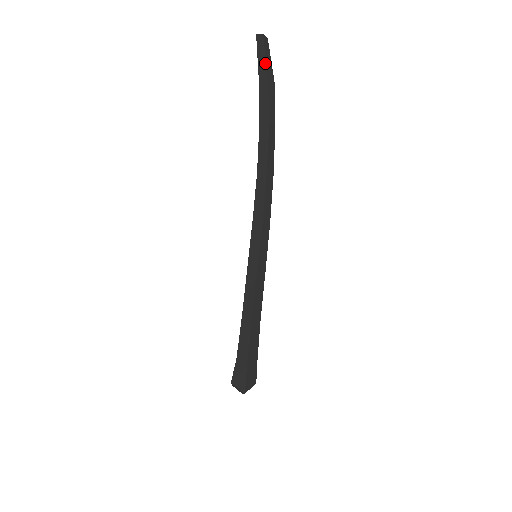
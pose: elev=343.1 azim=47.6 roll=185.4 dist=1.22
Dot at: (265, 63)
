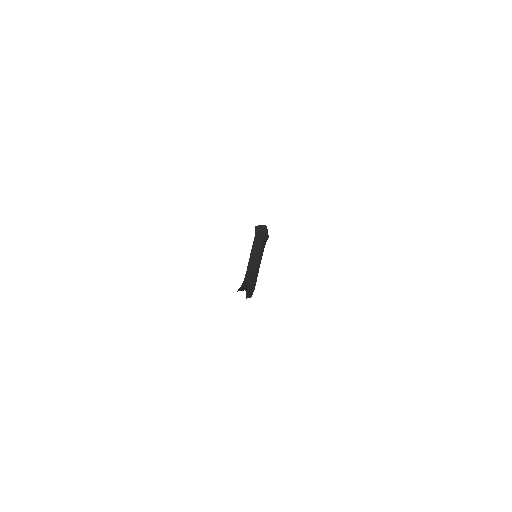
Dot at: occluded
